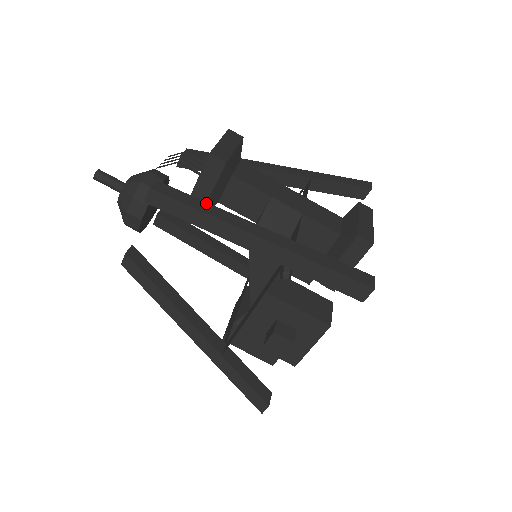
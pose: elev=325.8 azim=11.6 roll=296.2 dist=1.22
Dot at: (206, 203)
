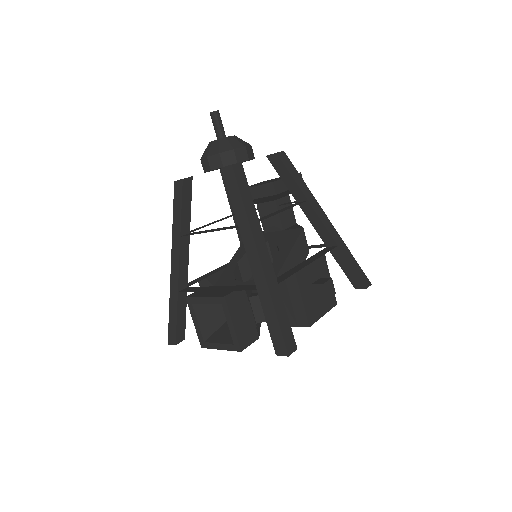
Dot at: occluded
